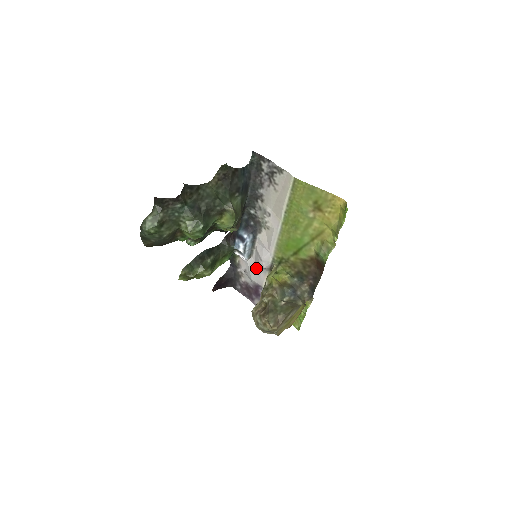
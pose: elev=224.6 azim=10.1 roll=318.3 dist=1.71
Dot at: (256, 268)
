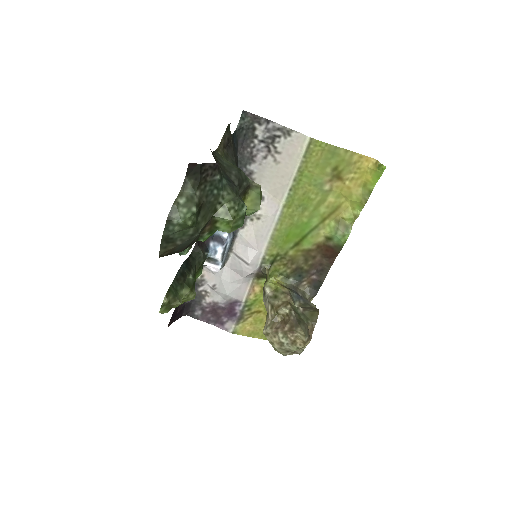
Dot at: (235, 278)
